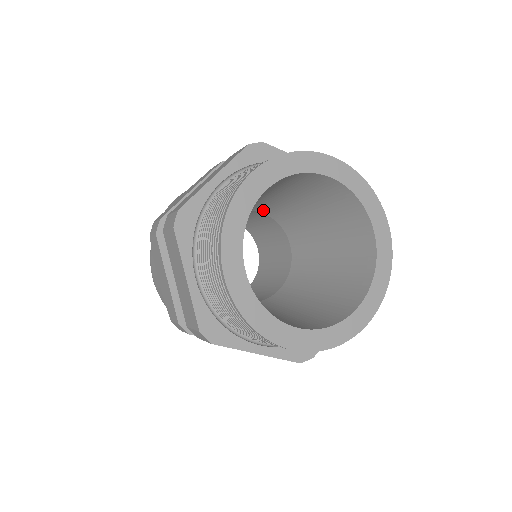
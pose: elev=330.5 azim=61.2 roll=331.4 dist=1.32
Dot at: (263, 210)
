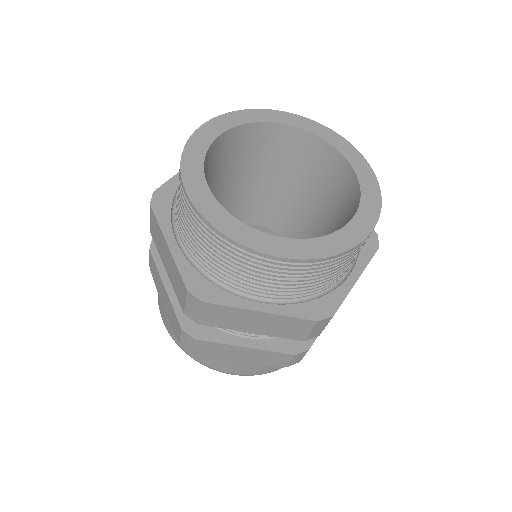
Dot at: occluded
